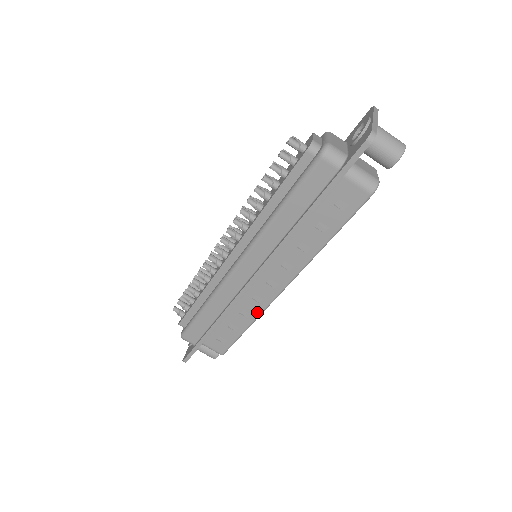
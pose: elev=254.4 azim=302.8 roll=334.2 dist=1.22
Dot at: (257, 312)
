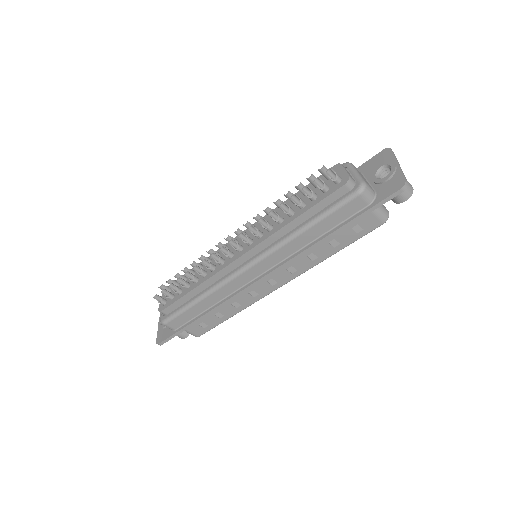
Dot at: (248, 304)
